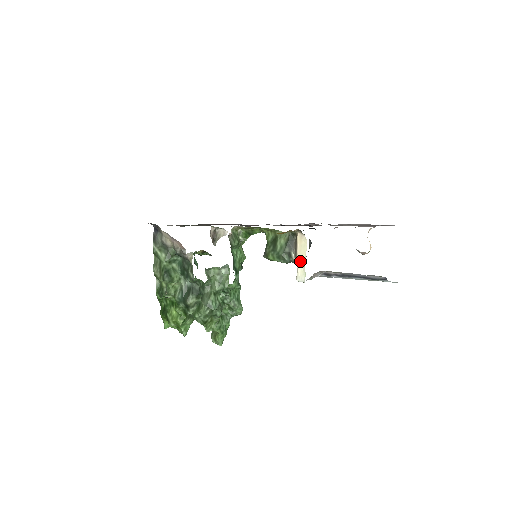
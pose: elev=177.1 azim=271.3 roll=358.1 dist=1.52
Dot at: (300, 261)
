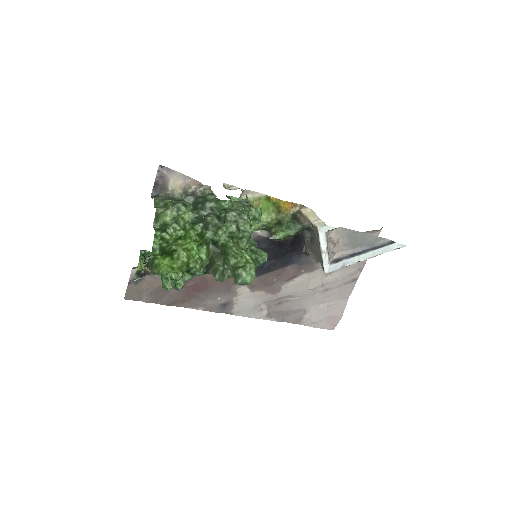
Dot at: (313, 219)
